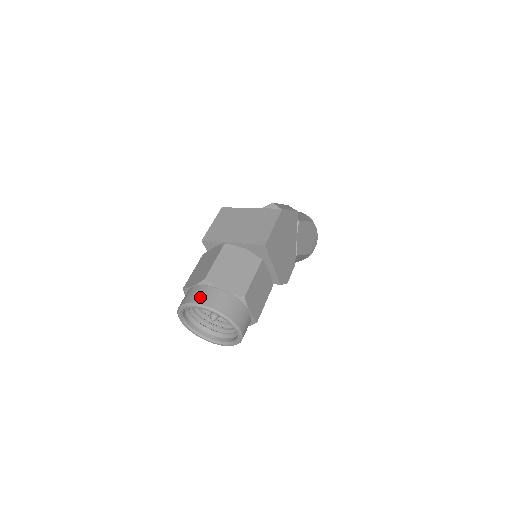
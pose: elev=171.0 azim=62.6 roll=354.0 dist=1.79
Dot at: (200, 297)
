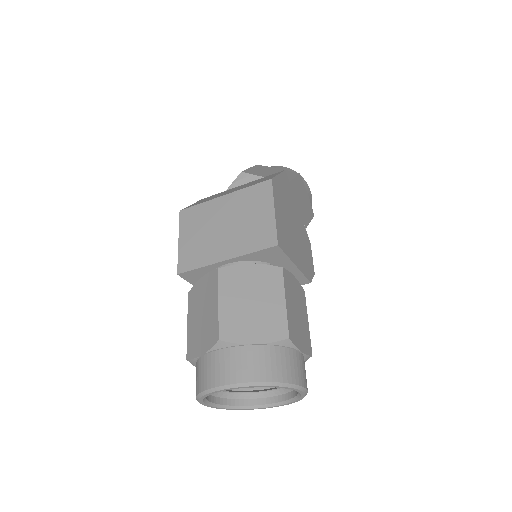
Dot at: (225, 372)
